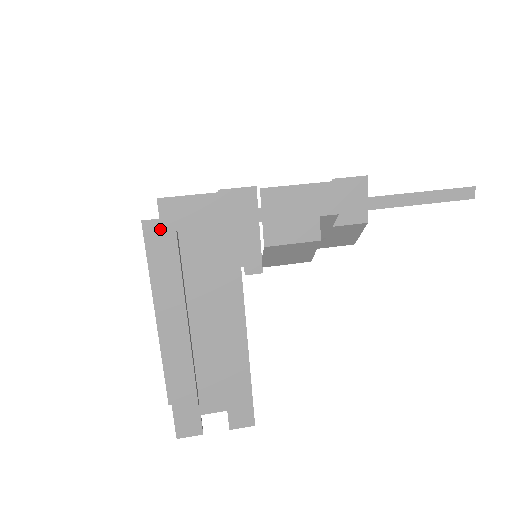
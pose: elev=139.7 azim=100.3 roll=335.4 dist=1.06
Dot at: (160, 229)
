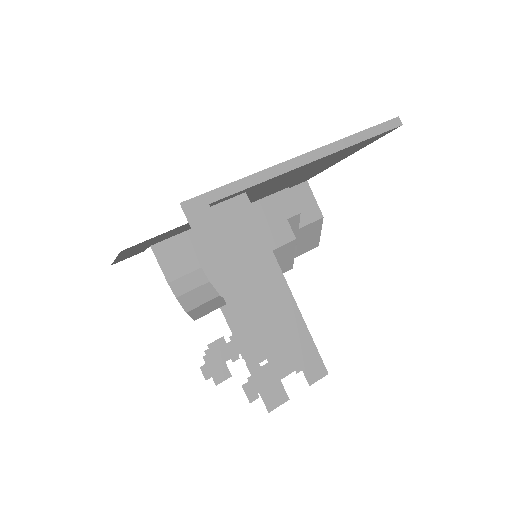
Dot at: (196, 206)
